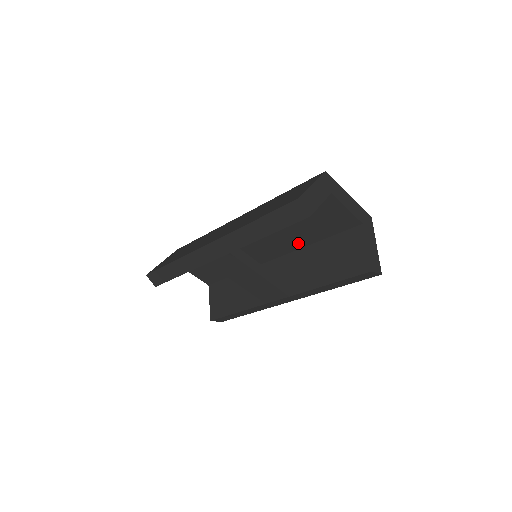
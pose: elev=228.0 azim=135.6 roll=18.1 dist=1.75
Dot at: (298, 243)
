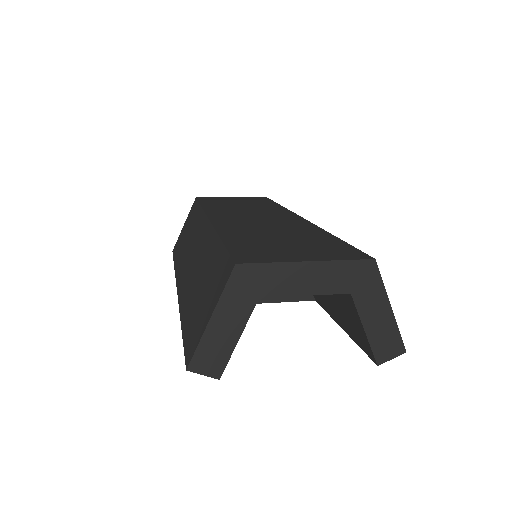
Dot at: occluded
